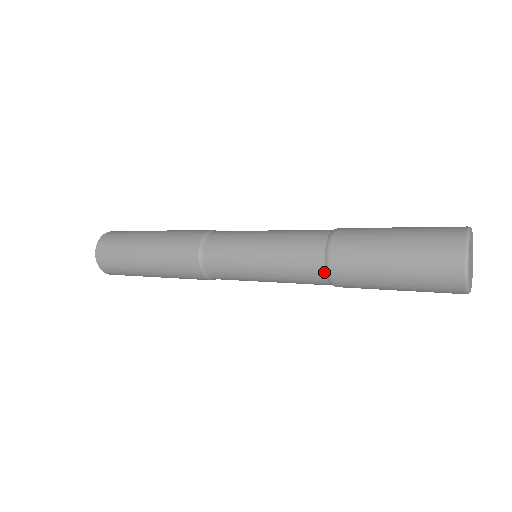
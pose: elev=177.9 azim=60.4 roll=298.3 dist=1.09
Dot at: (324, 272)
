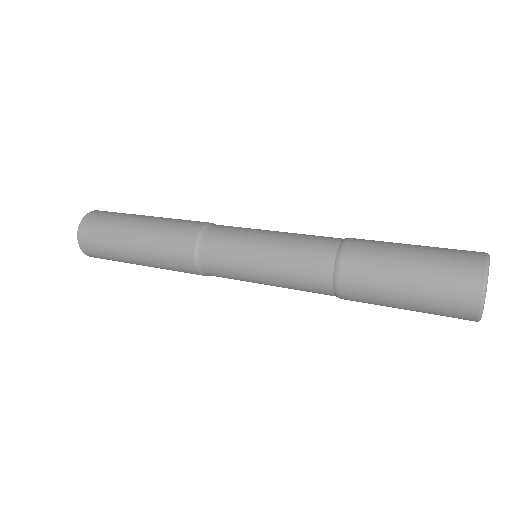
Dot at: (333, 294)
